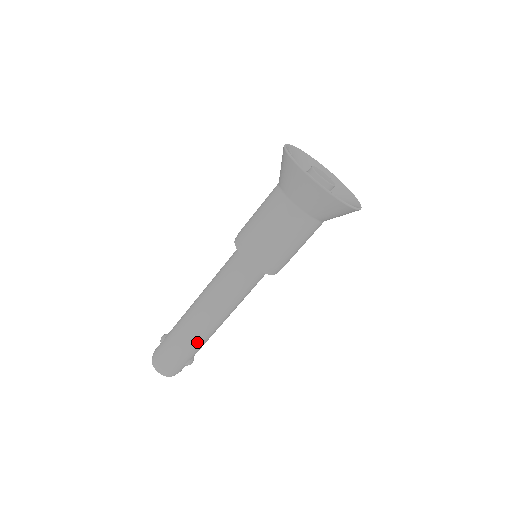
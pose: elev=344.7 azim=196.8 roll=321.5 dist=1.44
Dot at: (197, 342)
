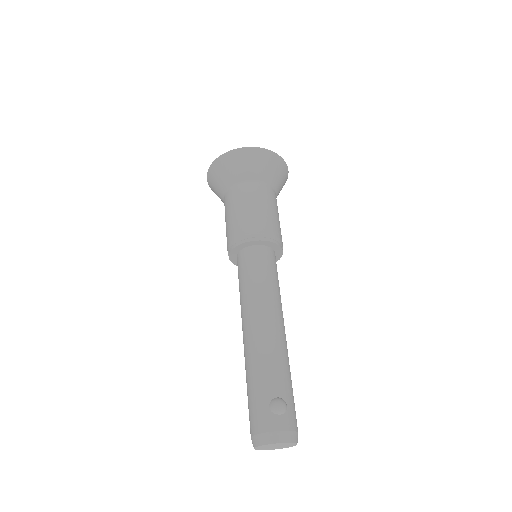
Dot at: (255, 364)
